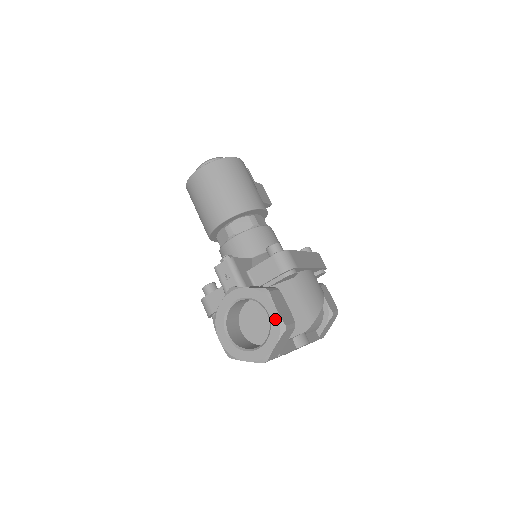
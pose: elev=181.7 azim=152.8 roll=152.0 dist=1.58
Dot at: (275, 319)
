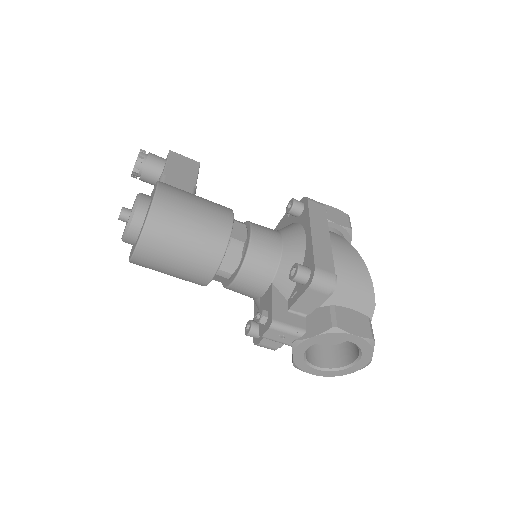
Dot at: (360, 342)
